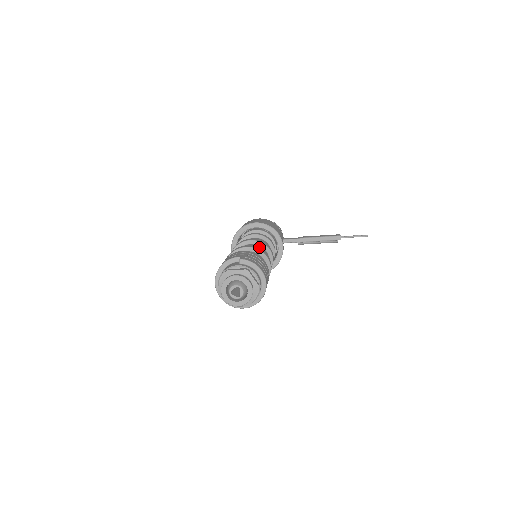
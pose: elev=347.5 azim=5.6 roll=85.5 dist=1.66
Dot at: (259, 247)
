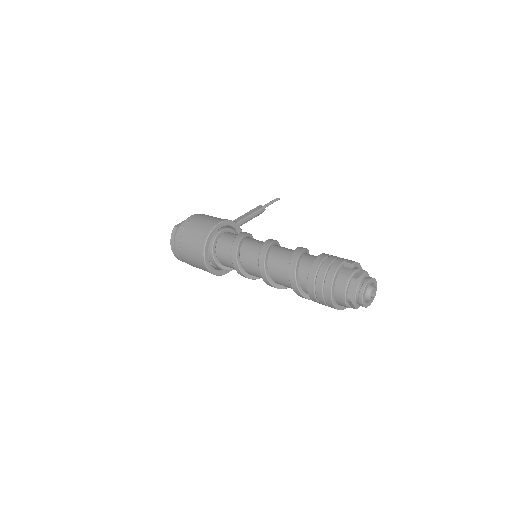
Dot at: (280, 246)
